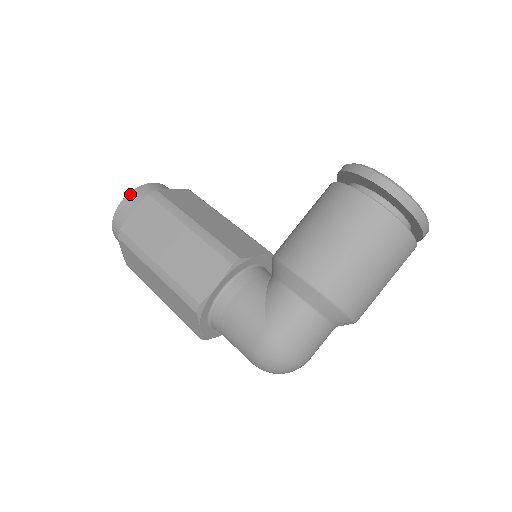
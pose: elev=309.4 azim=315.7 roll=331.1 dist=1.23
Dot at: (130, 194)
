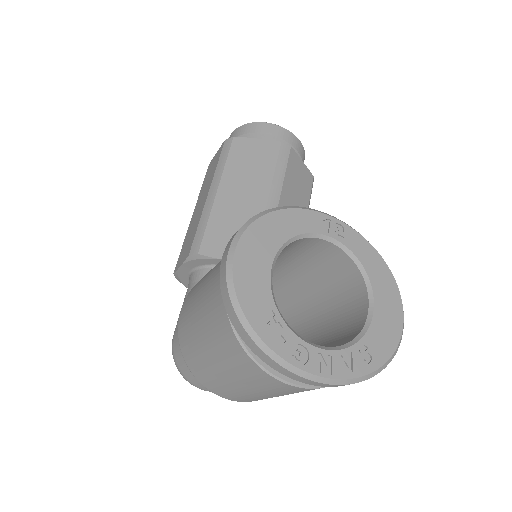
Dot at: (235, 130)
